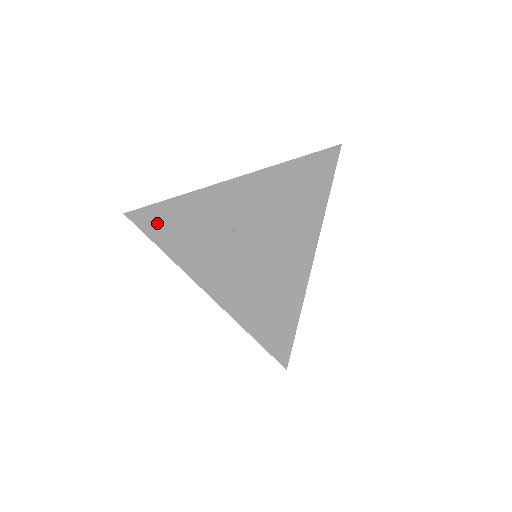
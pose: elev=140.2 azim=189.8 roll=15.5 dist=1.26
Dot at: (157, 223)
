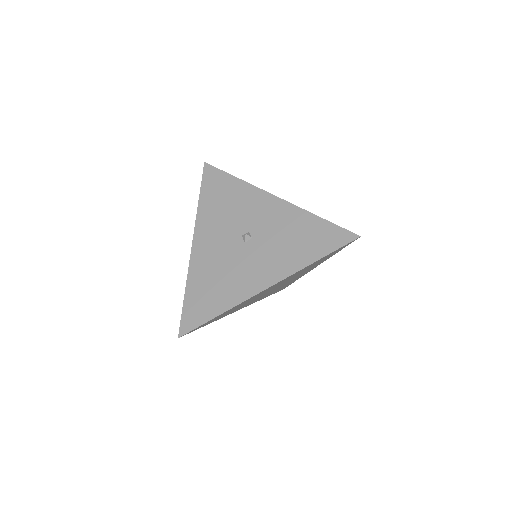
Dot at: occluded
